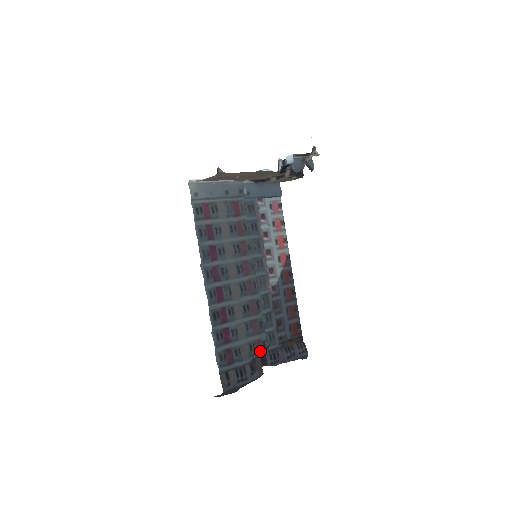
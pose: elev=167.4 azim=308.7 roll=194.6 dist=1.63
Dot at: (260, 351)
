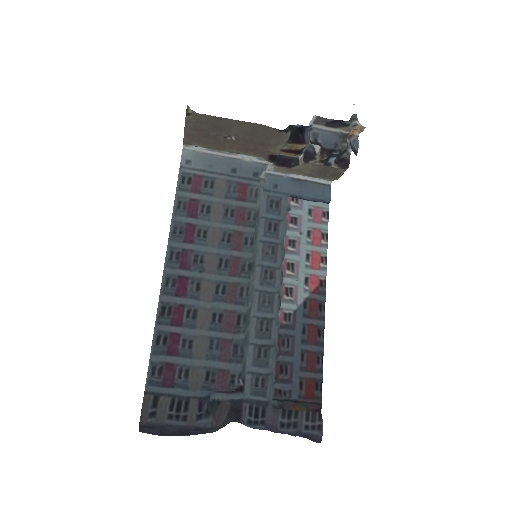
Dot at: (223, 387)
